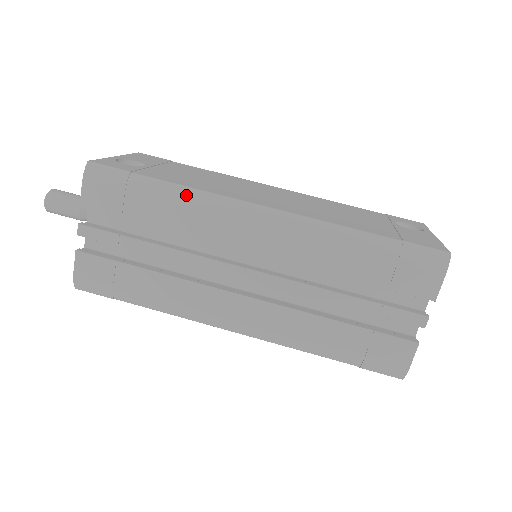
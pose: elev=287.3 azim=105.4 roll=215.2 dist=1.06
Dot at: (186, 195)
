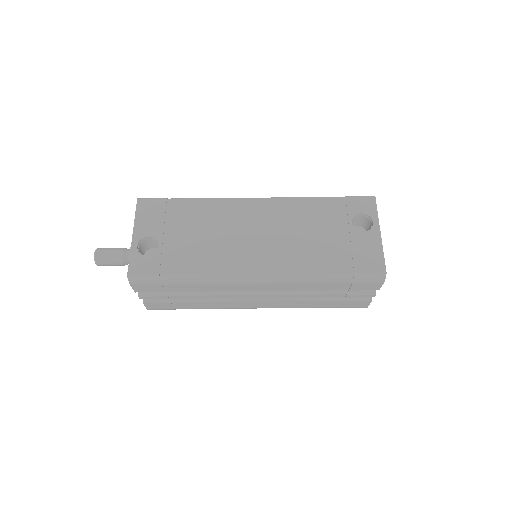
Dot at: (203, 280)
